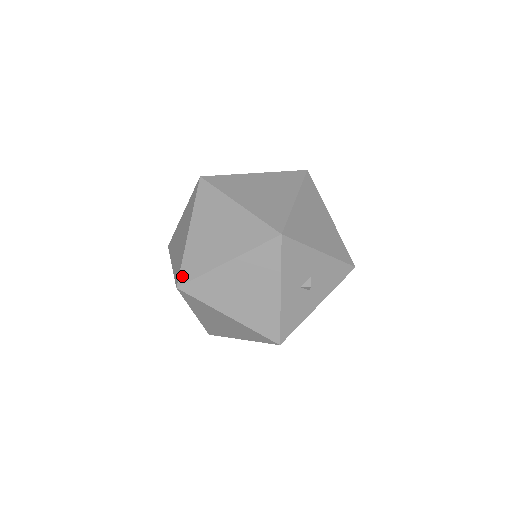
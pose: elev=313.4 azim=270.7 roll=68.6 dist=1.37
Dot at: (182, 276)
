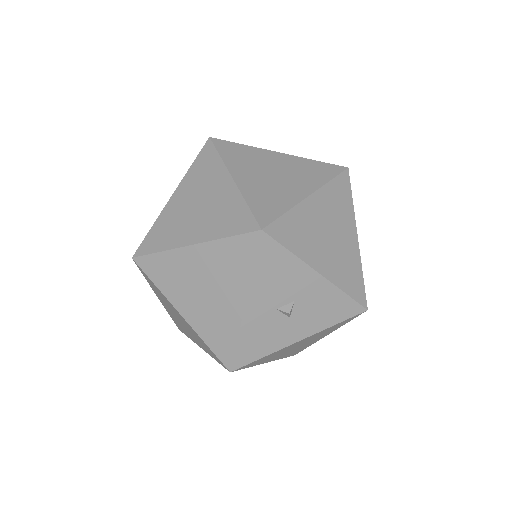
Dot at: (142, 246)
